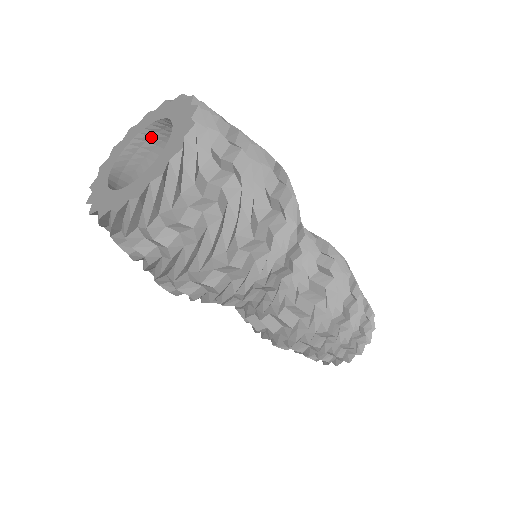
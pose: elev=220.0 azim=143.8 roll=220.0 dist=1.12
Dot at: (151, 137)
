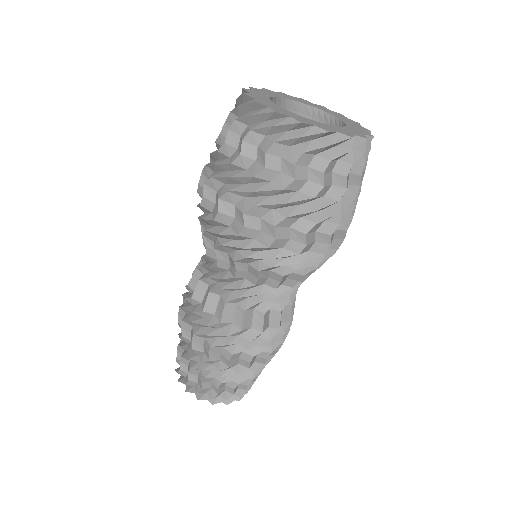
Dot at: (324, 122)
